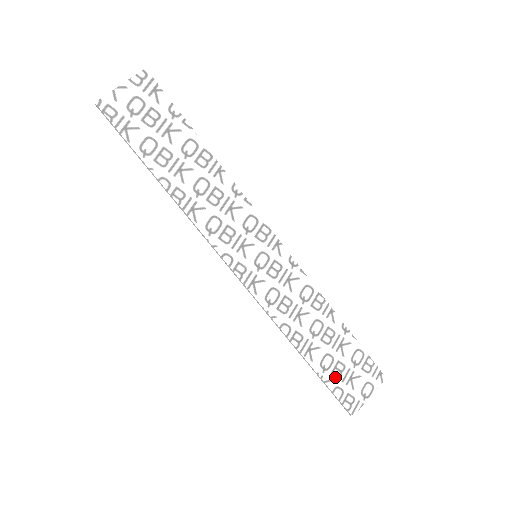
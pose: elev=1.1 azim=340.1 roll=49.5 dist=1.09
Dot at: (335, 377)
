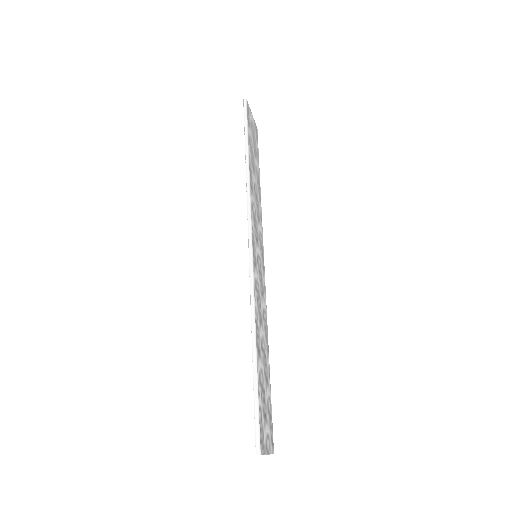
Dot at: (261, 399)
